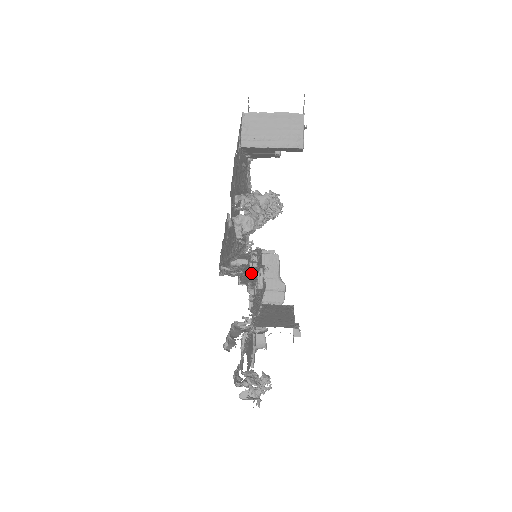
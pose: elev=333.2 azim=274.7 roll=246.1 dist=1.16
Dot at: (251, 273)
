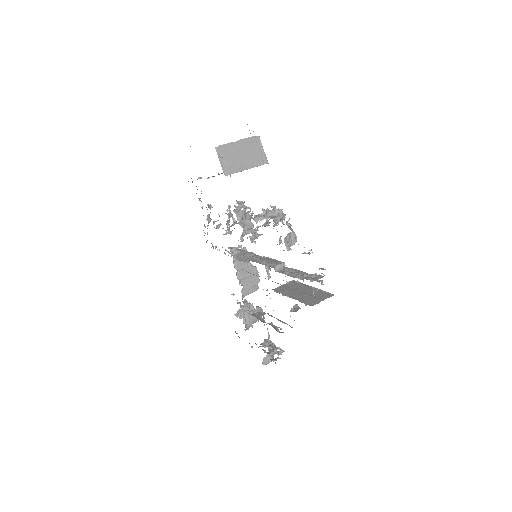
Dot at: occluded
